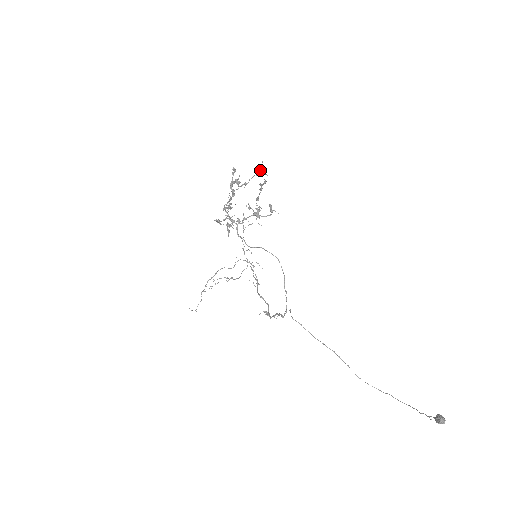
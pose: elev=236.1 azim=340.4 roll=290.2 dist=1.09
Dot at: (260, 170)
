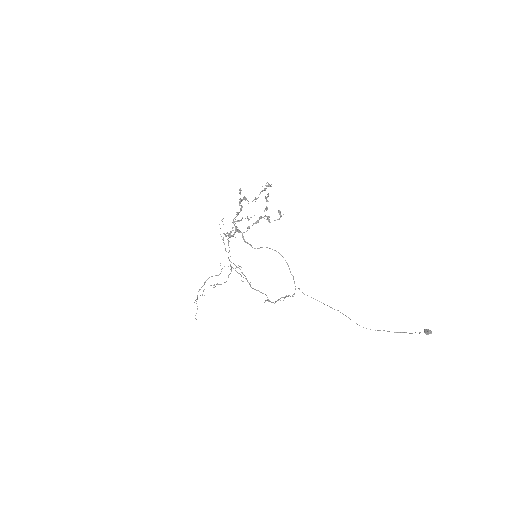
Dot at: (268, 186)
